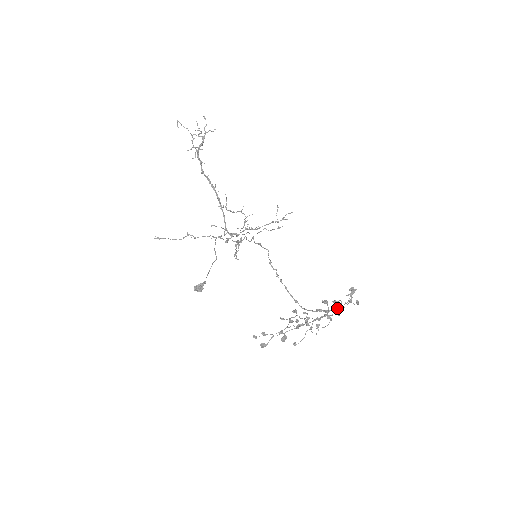
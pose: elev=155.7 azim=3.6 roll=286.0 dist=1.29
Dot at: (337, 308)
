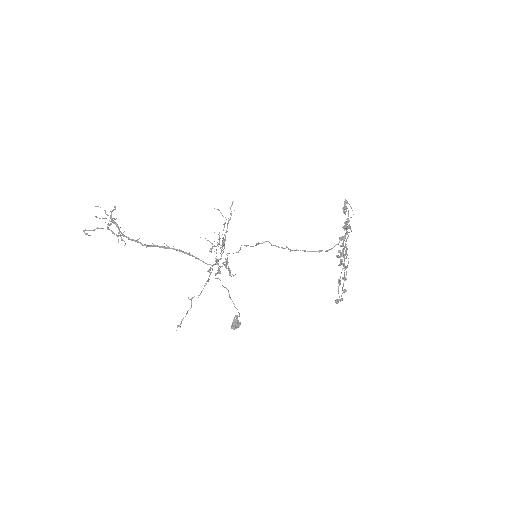
Dot at: occluded
